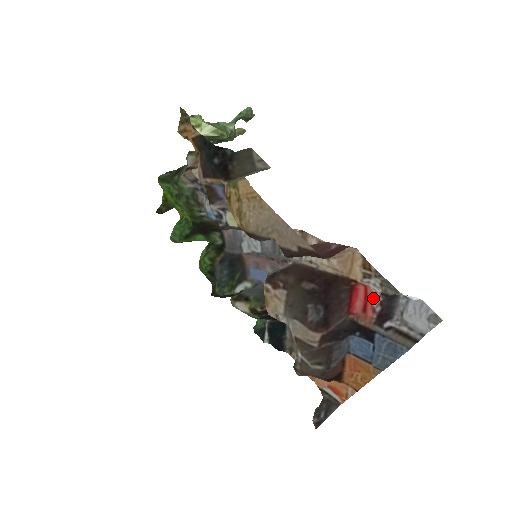
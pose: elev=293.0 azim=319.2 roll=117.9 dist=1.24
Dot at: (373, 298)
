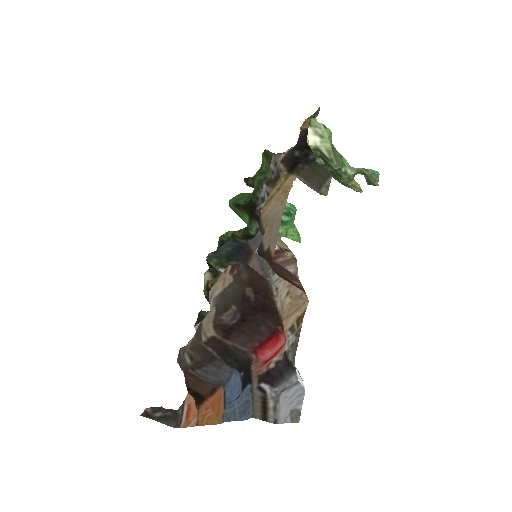
Dot at: (279, 353)
